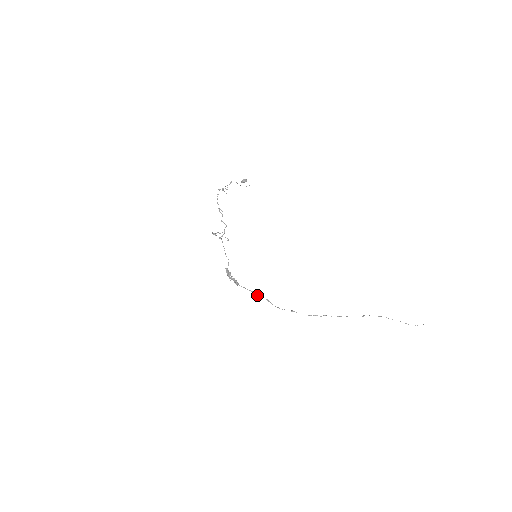
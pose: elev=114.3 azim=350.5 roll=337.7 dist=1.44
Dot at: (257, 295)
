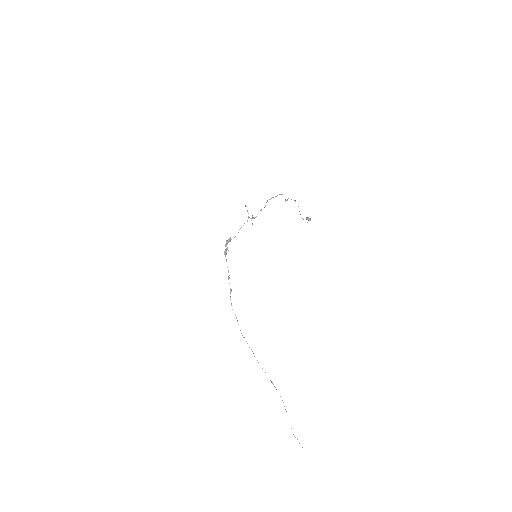
Dot at: (229, 278)
